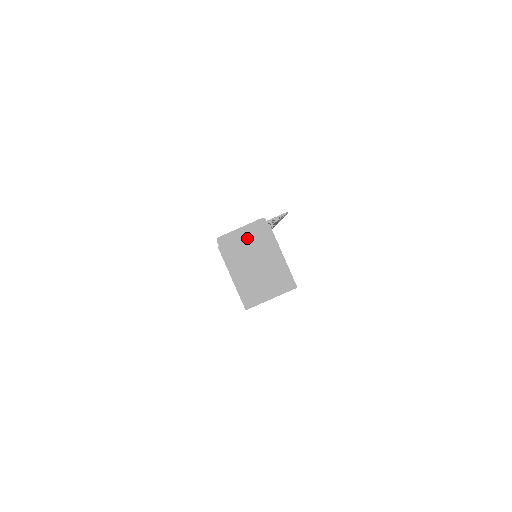
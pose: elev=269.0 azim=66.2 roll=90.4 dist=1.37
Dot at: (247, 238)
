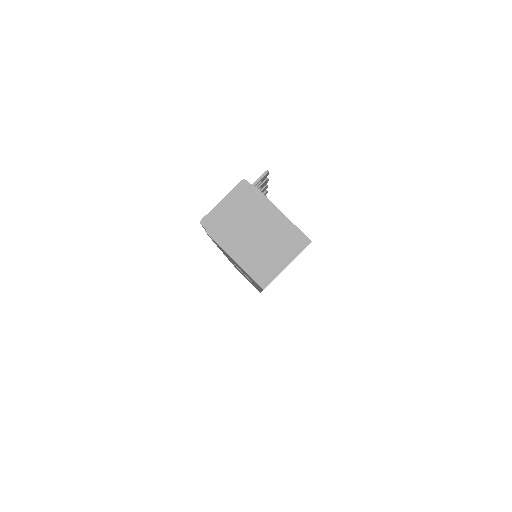
Dot at: (233, 208)
